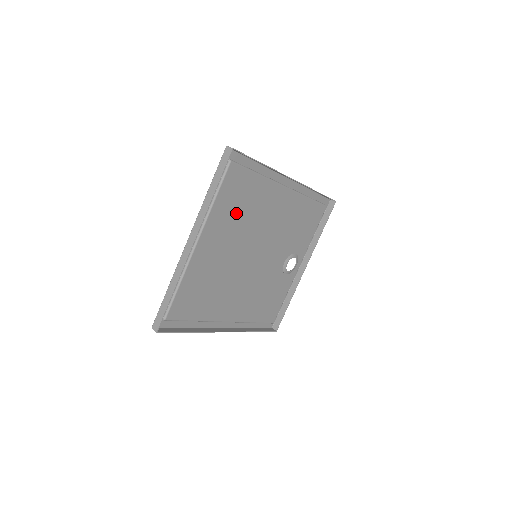
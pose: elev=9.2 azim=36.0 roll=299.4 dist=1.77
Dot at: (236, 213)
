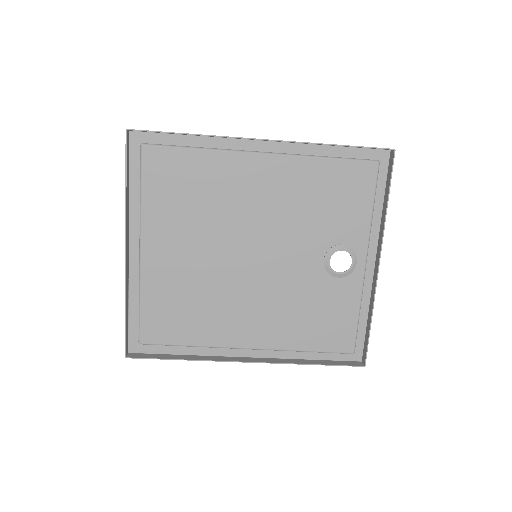
Dot at: (185, 205)
